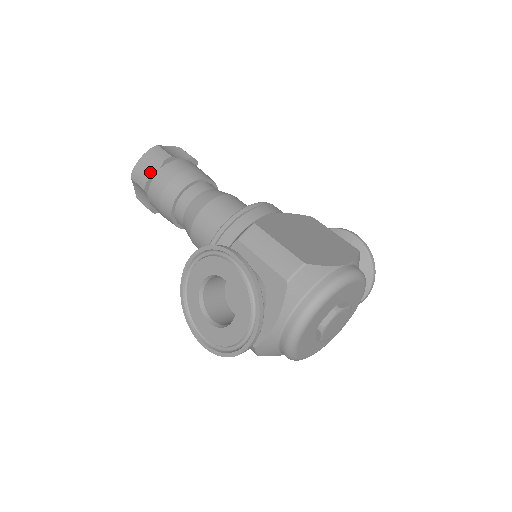
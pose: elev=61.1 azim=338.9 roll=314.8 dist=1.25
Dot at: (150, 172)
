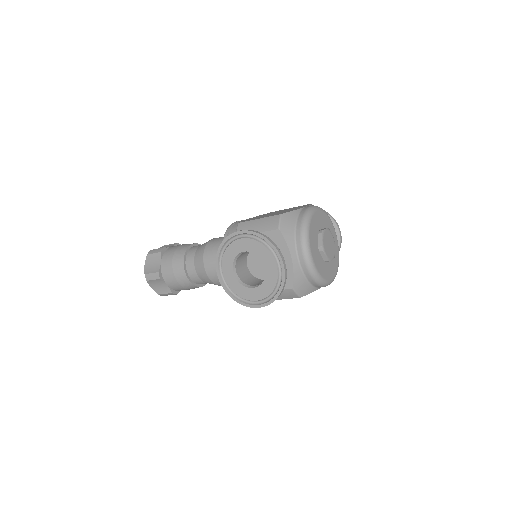
Dot at: (156, 266)
